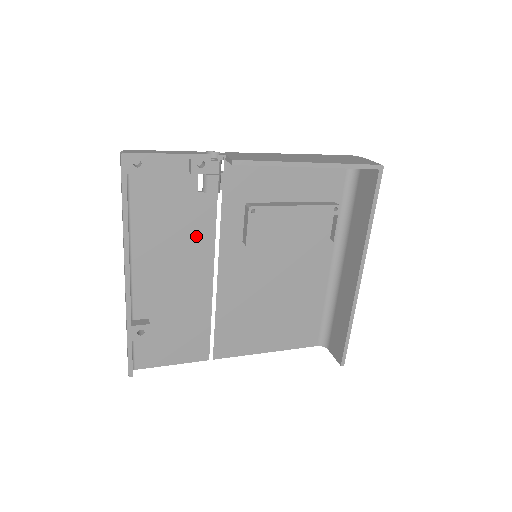
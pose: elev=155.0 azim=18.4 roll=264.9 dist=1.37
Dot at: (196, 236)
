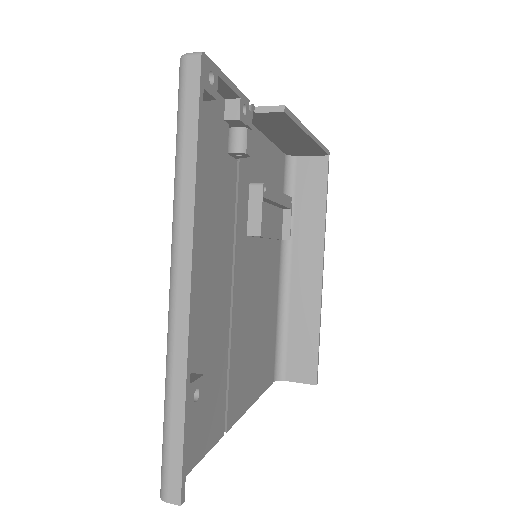
Dot at: (224, 221)
